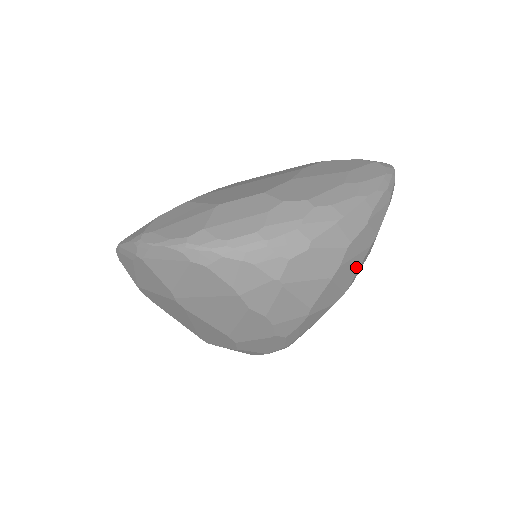
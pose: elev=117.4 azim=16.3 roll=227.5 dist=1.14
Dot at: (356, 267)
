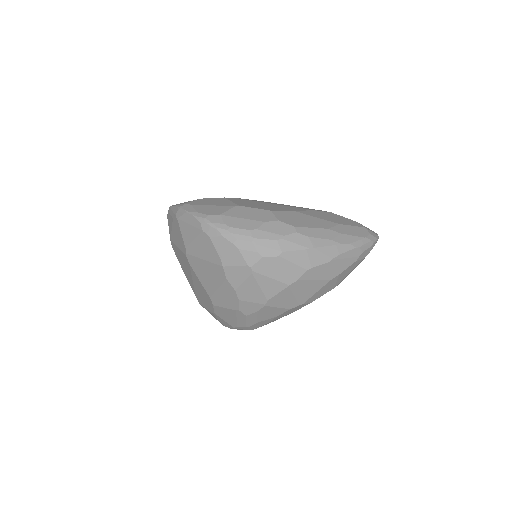
Dot at: (314, 290)
